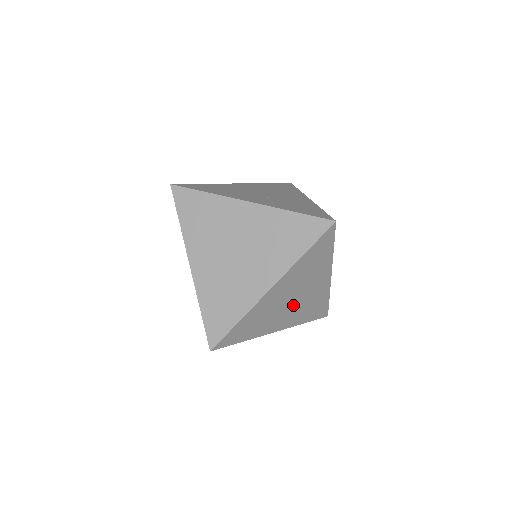
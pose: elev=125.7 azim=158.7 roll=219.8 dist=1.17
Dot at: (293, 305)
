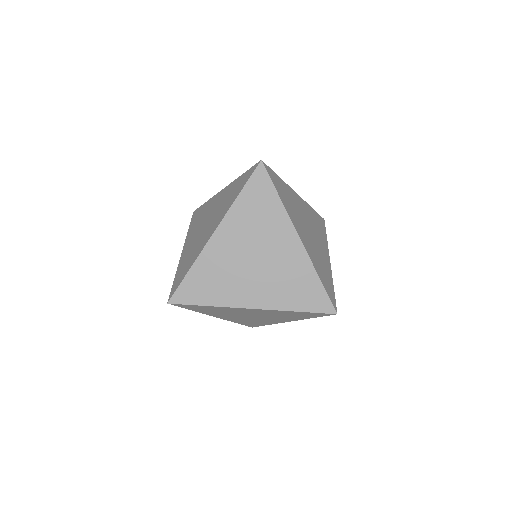
Dot at: (247, 317)
